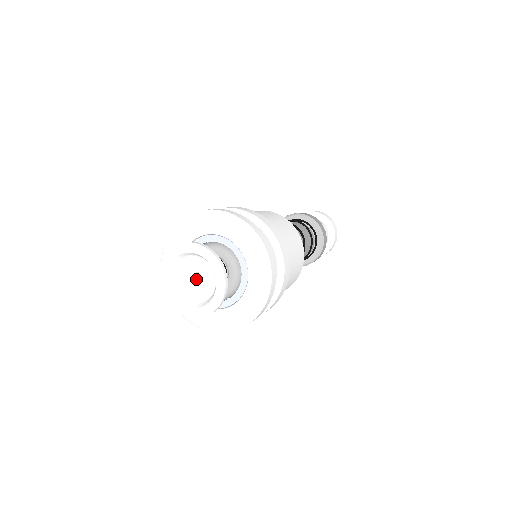
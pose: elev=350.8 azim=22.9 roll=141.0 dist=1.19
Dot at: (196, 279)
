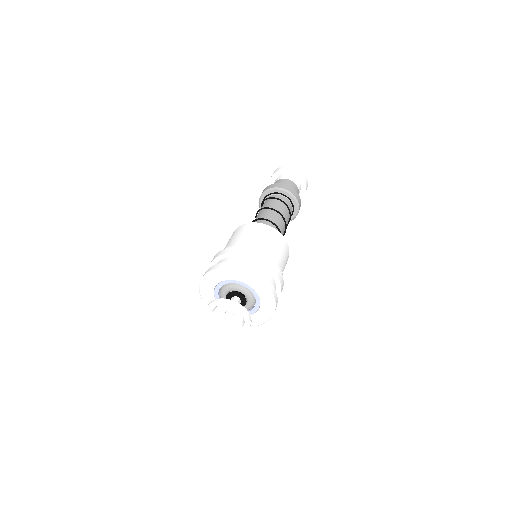
Dot at: (230, 315)
